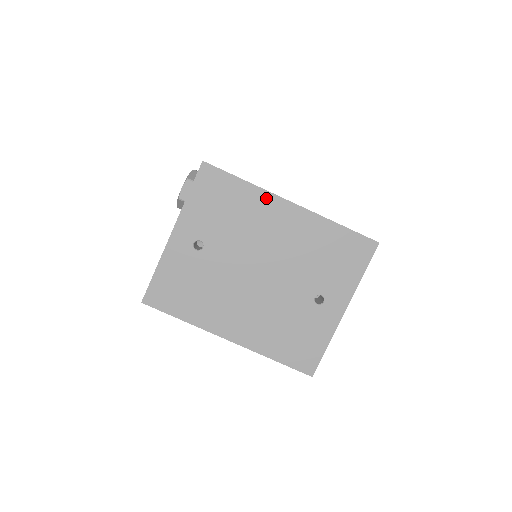
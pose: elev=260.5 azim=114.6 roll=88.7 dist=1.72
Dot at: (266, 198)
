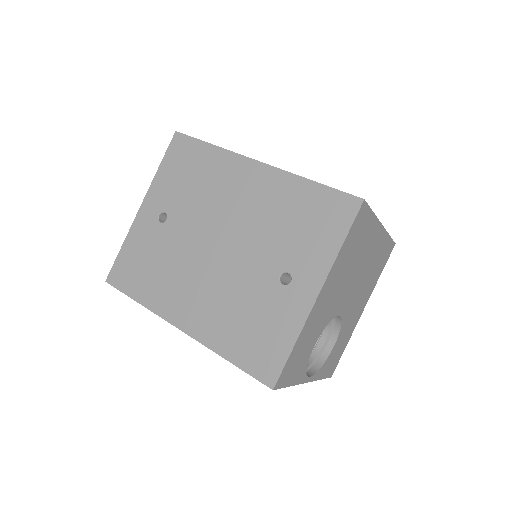
Dot at: (231, 160)
